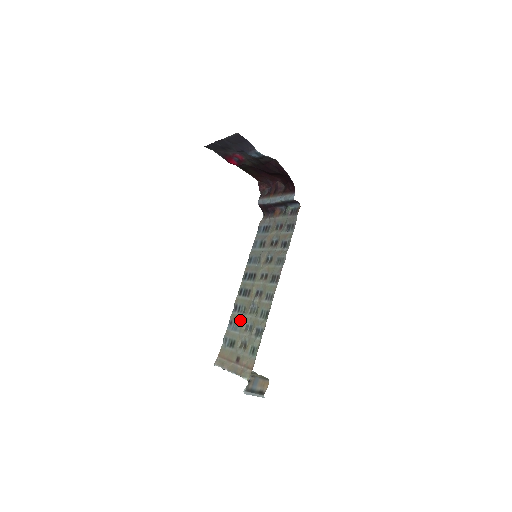
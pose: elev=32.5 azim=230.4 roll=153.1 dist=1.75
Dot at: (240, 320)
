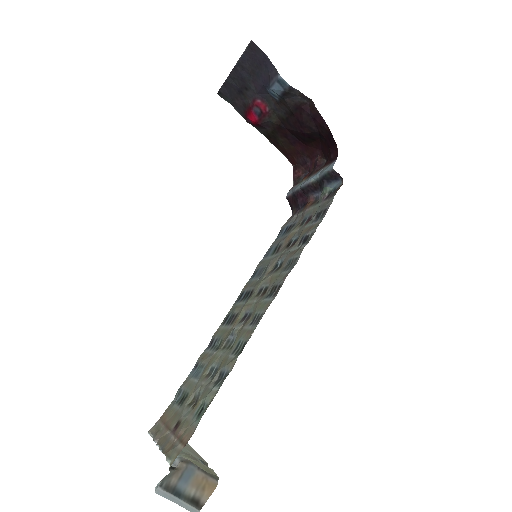
Dot at: (207, 360)
